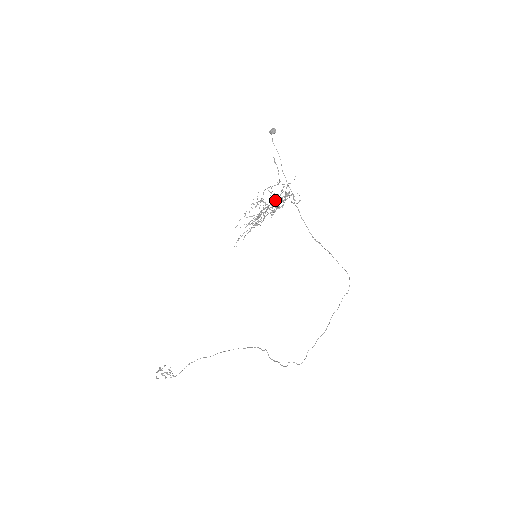
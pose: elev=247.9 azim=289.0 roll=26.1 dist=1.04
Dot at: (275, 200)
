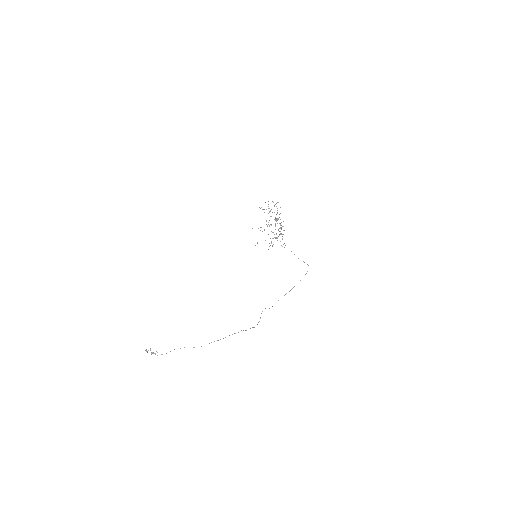
Dot at: occluded
